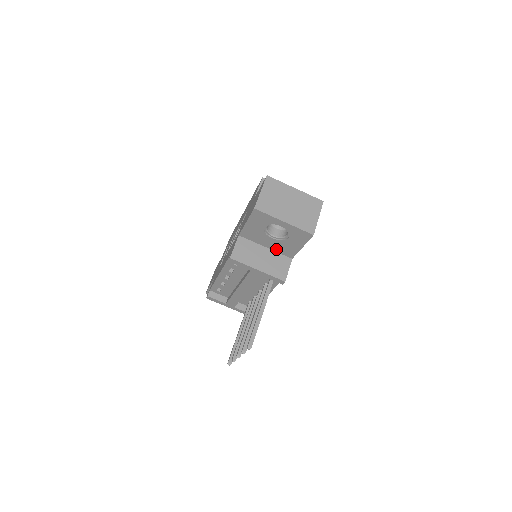
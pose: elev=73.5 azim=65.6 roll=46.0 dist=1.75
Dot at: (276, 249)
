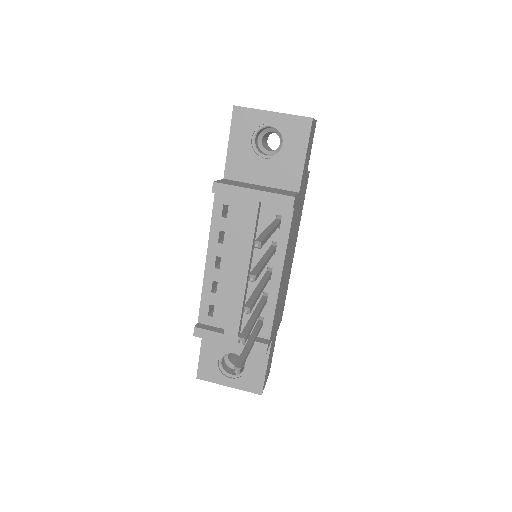
Dot at: (274, 182)
